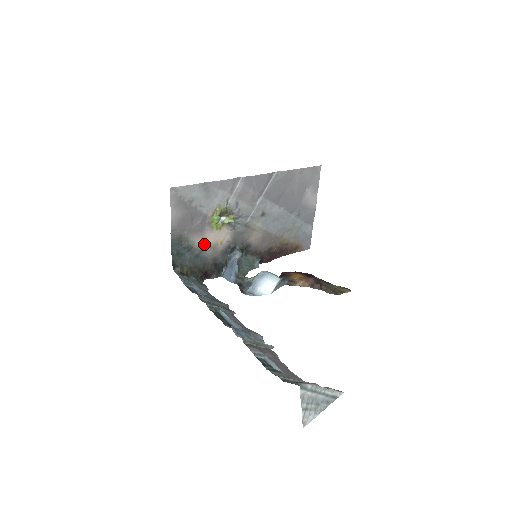
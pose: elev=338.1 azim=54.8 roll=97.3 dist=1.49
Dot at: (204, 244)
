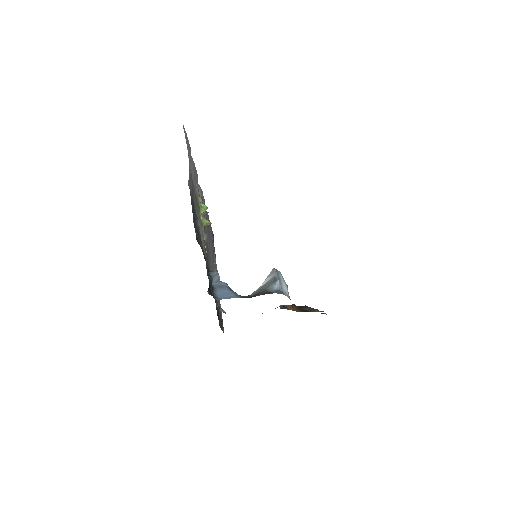
Dot at: occluded
